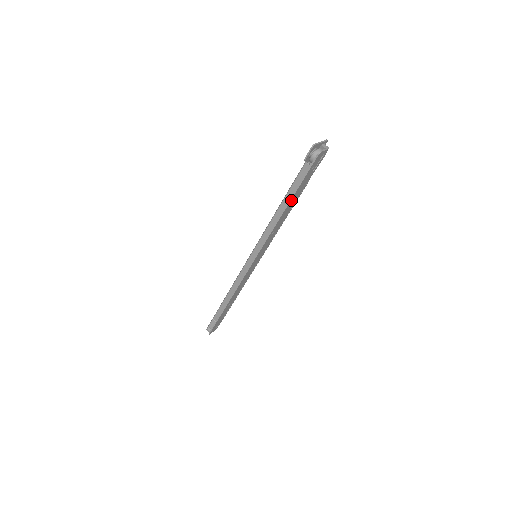
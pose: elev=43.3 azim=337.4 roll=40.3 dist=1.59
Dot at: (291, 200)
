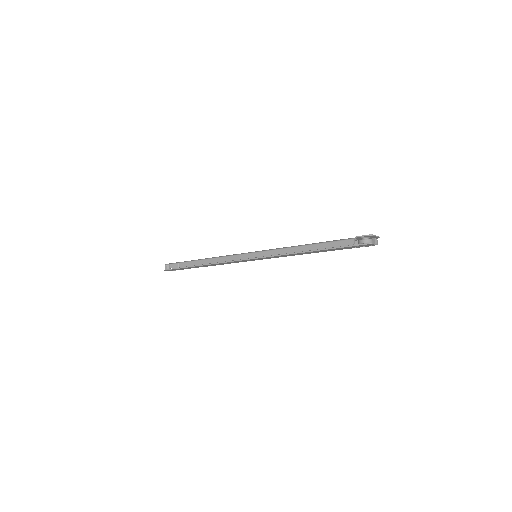
Dot at: (321, 250)
